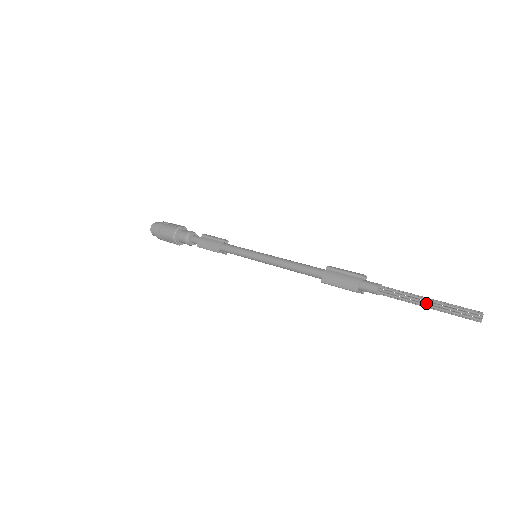
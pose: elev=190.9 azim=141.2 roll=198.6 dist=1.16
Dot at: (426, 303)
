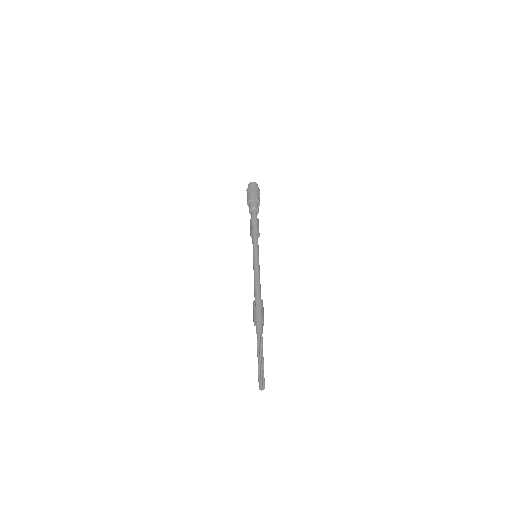
Dot at: (258, 360)
